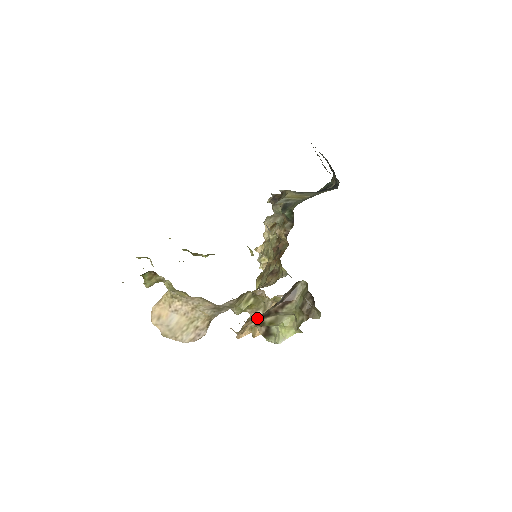
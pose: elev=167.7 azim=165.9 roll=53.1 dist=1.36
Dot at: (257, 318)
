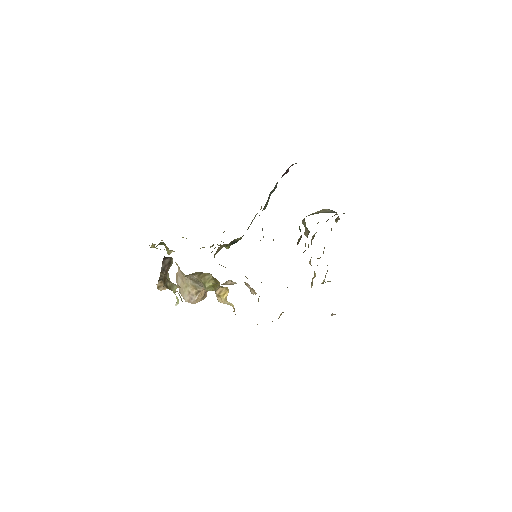
Dot at: occluded
